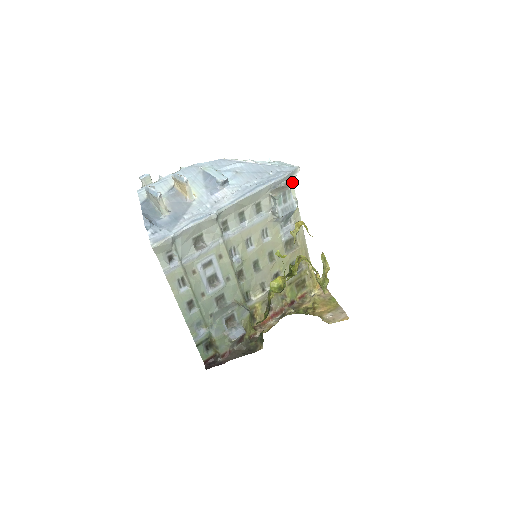
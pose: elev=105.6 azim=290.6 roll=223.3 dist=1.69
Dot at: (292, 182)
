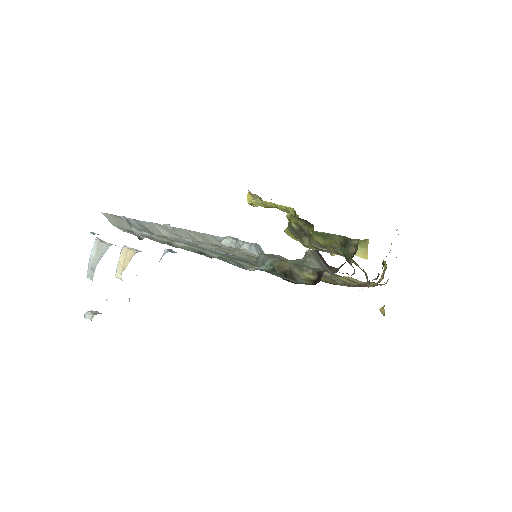
Dot at: occluded
